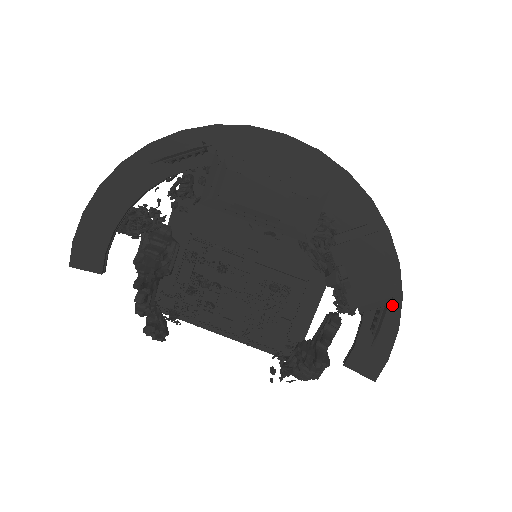
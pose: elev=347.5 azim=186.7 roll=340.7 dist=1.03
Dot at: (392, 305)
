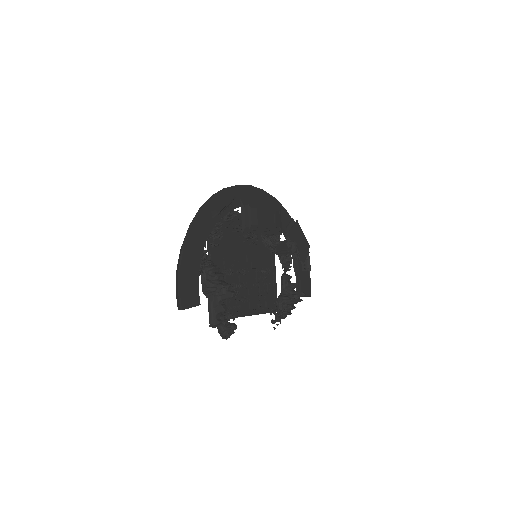
Dot at: occluded
